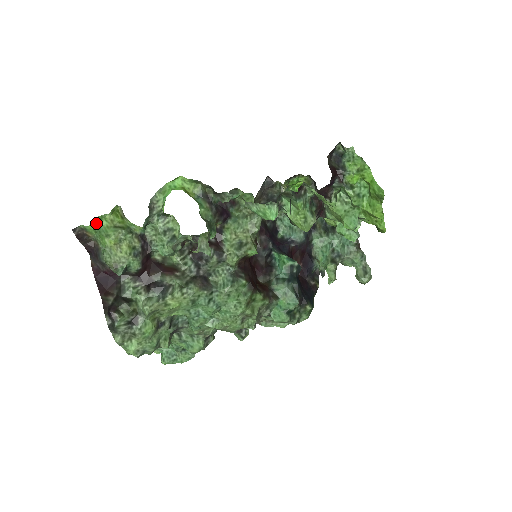
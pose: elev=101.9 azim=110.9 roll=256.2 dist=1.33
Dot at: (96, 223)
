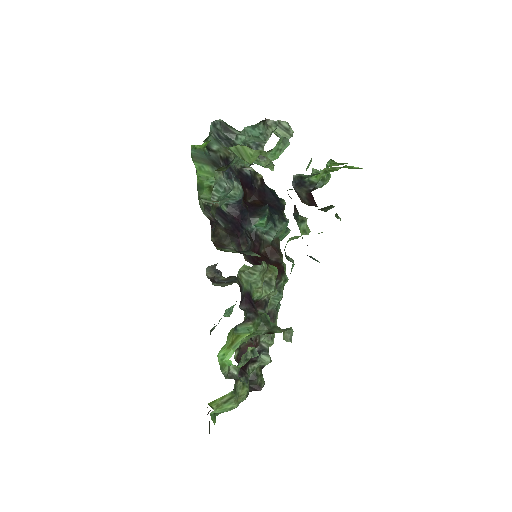
Dot at: (213, 419)
